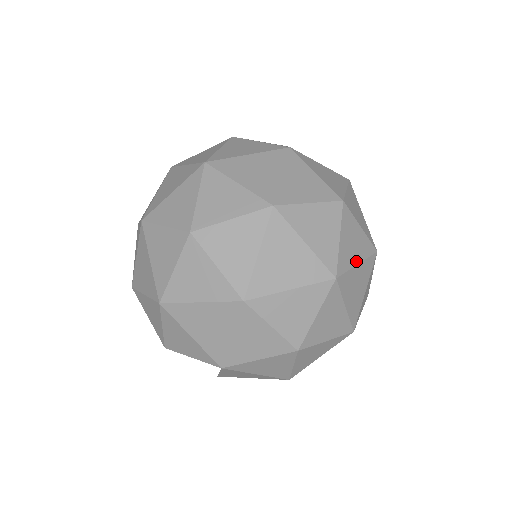
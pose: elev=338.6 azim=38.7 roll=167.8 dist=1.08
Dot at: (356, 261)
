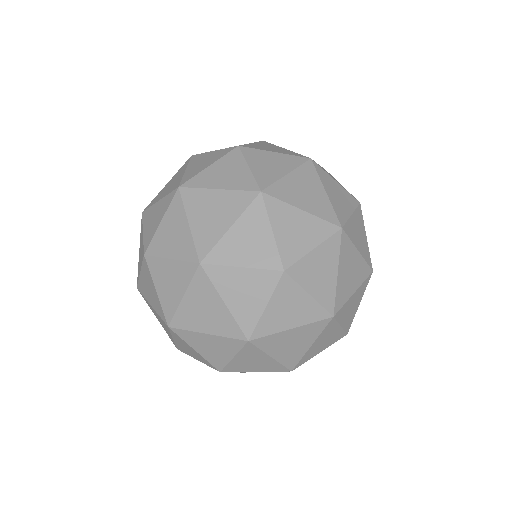
Dot at: (289, 326)
